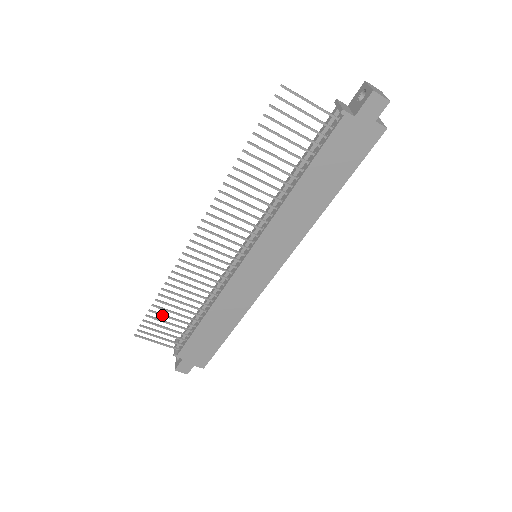
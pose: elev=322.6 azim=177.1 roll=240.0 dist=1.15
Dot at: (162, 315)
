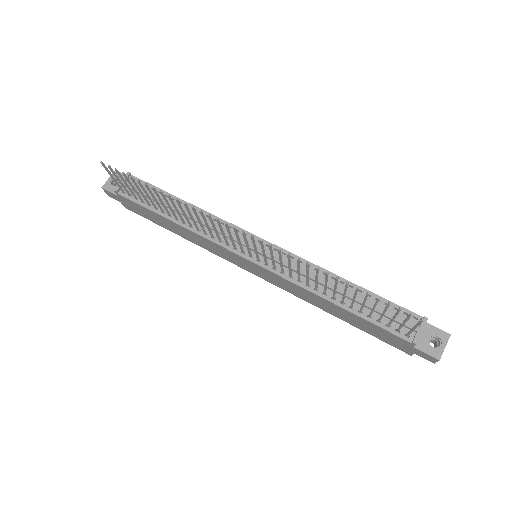
Dot at: (143, 189)
